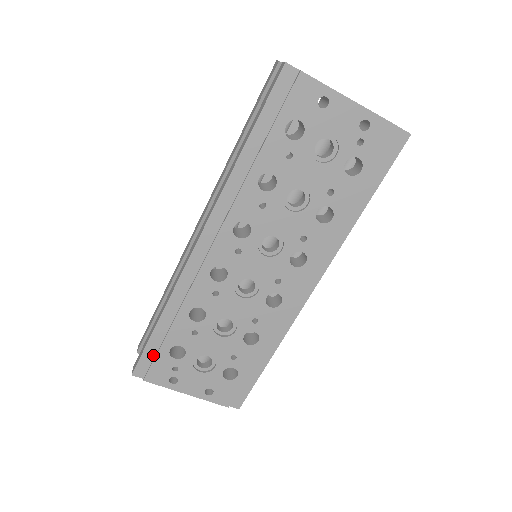
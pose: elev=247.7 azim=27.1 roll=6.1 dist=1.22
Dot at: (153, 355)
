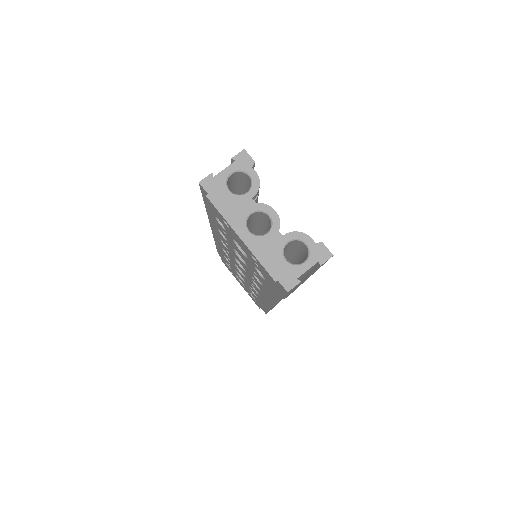
Dot at: occluded
